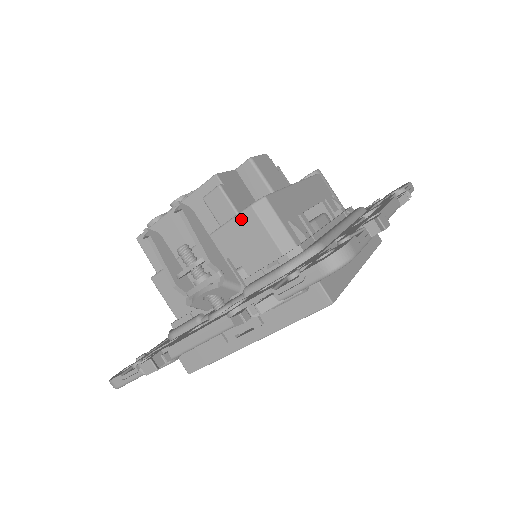
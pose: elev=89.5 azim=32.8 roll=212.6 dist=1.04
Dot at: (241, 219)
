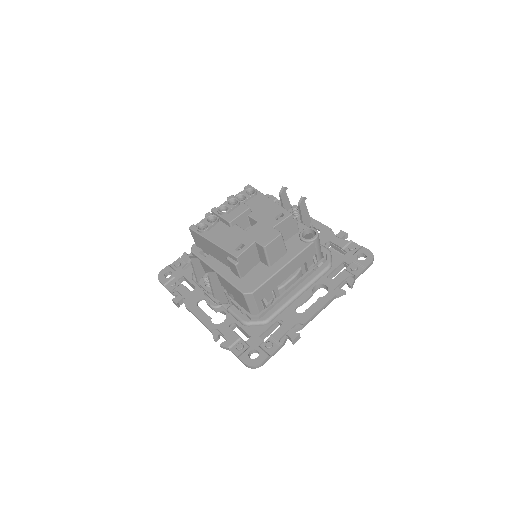
Dot at: (237, 291)
